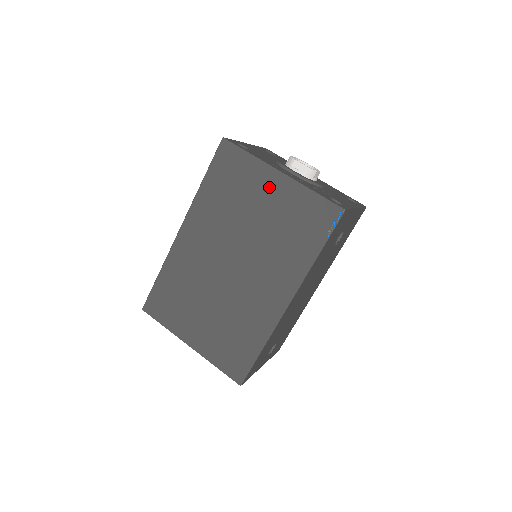
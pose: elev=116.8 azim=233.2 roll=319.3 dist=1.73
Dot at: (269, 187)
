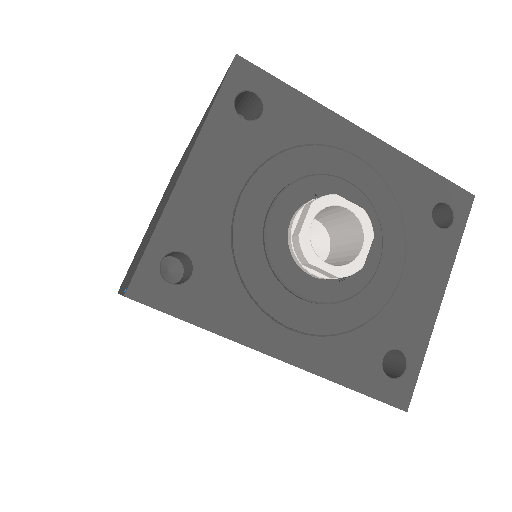
Dot at: occluded
